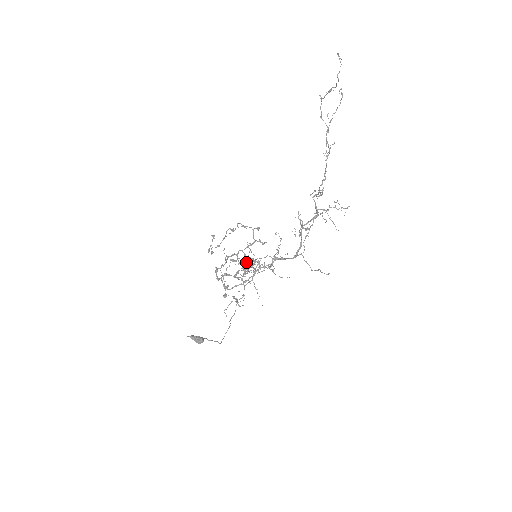
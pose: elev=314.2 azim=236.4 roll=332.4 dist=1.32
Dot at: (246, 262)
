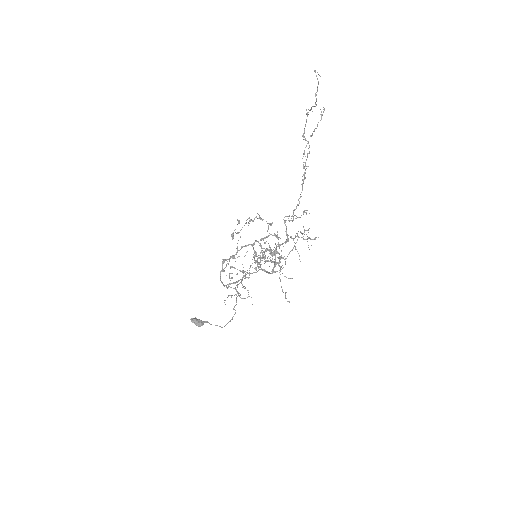
Dot at: occluded
